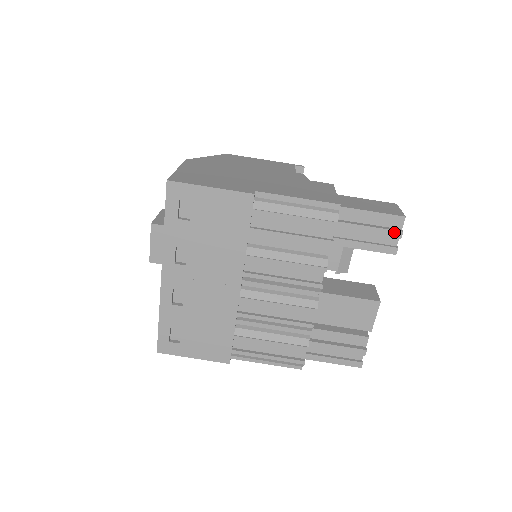
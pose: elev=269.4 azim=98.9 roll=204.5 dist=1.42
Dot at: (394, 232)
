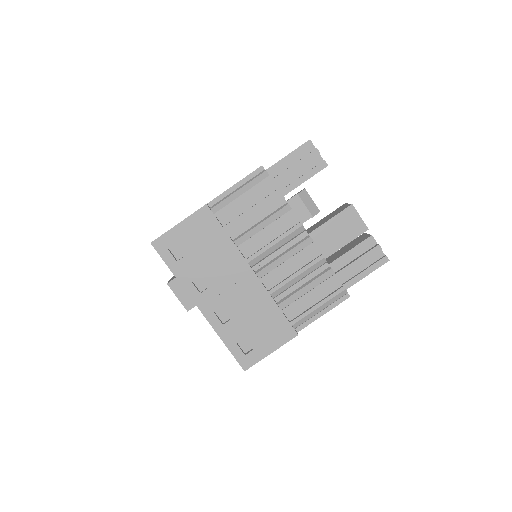
Dot at: (312, 153)
